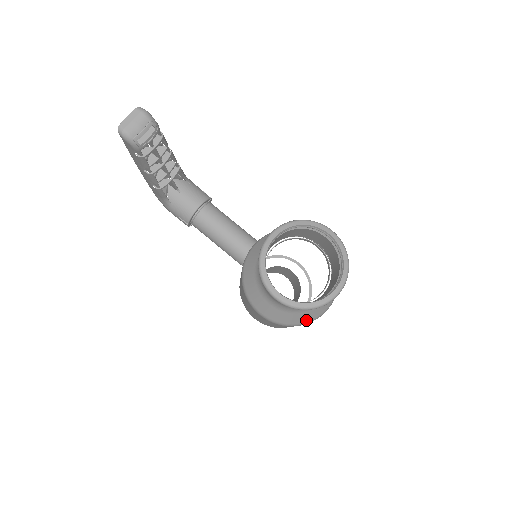
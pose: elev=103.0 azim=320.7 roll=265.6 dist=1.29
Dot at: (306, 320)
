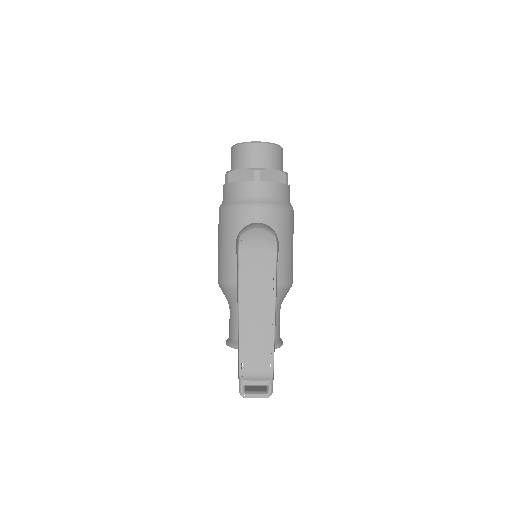
Dot at: occluded
